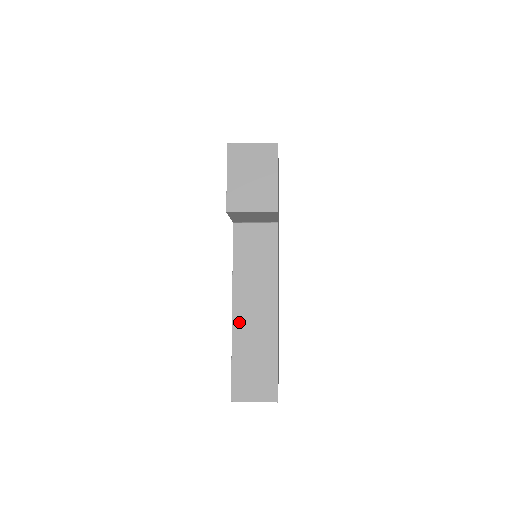
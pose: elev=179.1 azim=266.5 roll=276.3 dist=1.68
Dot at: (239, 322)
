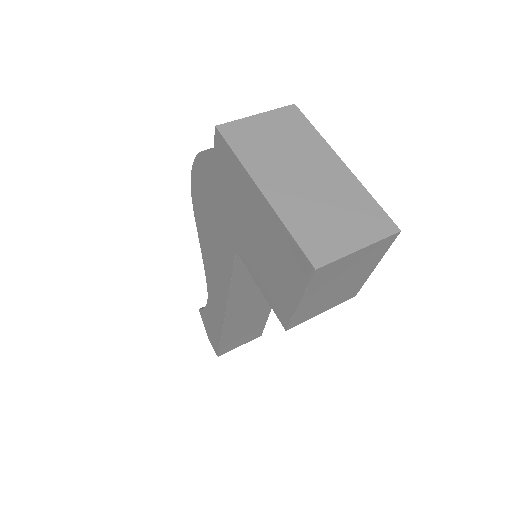
Dot at: (232, 319)
